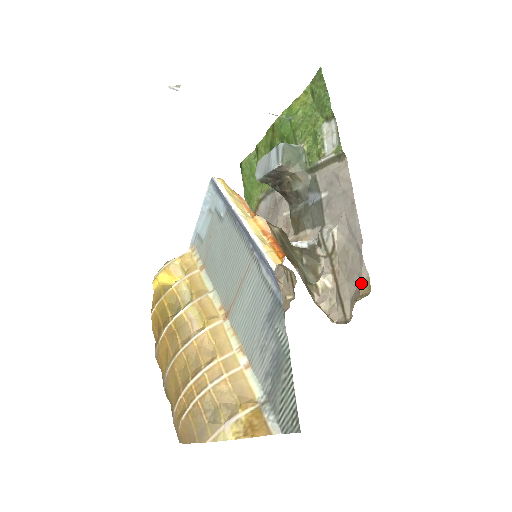
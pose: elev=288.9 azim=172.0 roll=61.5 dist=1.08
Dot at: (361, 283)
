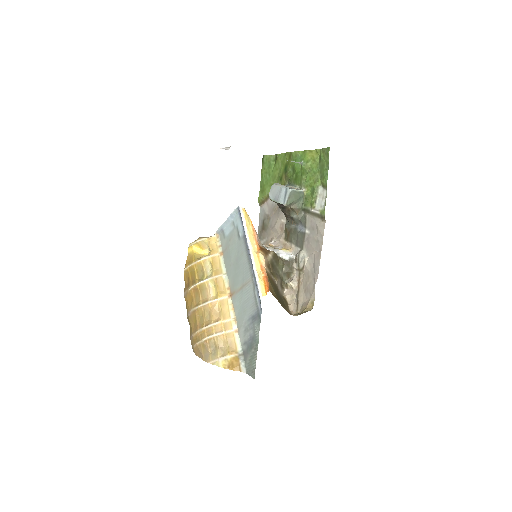
Dot at: (310, 300)
